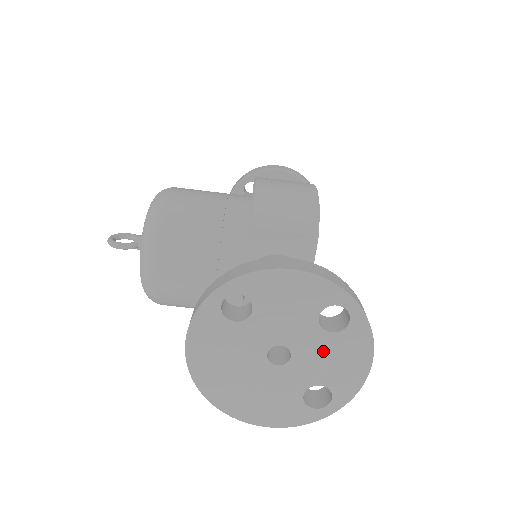
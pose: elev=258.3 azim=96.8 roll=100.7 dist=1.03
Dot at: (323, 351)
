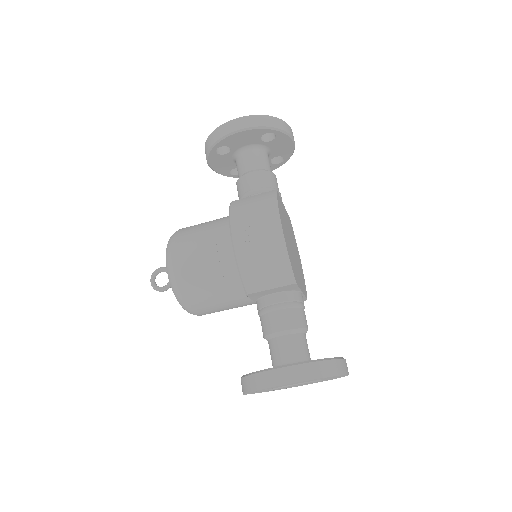
Dot at: (319, 381)
